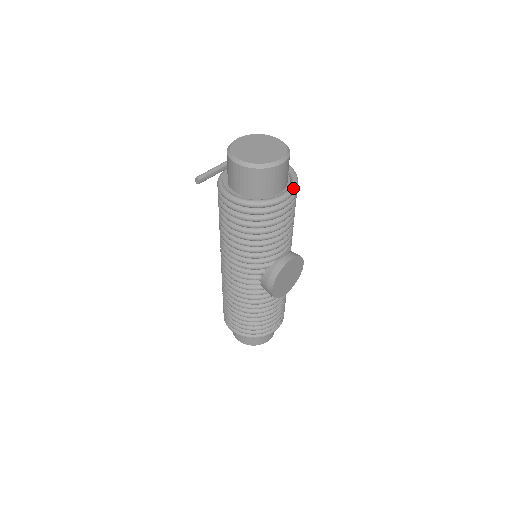
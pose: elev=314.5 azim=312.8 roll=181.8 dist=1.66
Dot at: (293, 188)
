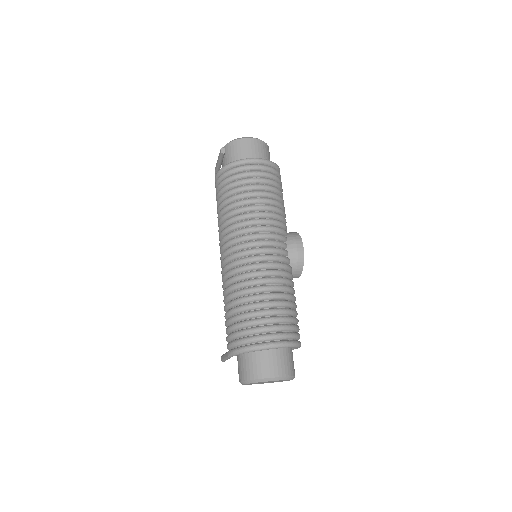
Dot at: occluded
